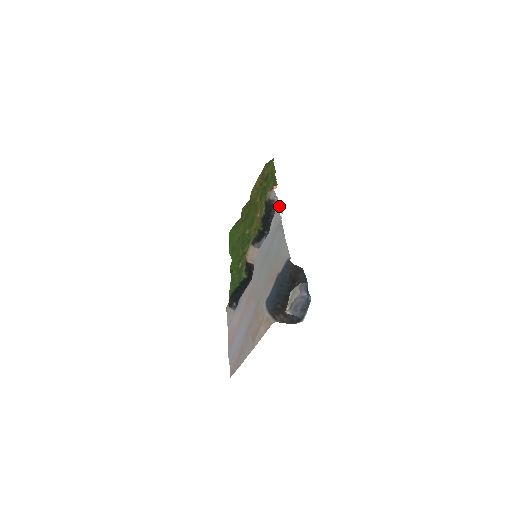
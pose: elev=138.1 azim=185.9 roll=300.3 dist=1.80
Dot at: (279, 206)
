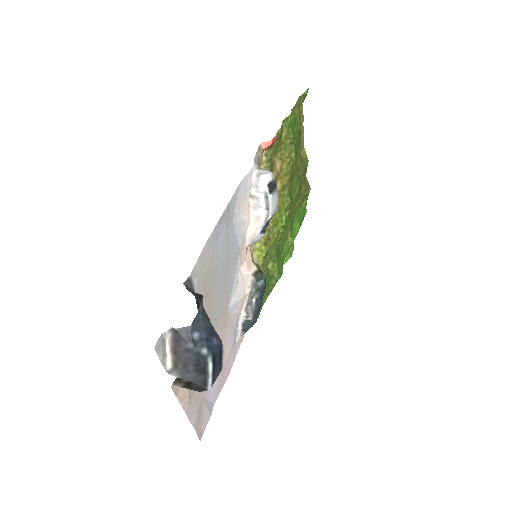
Dot at: (258, 176)
